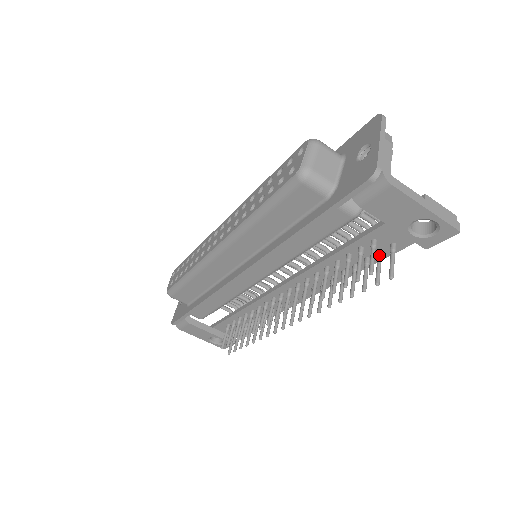
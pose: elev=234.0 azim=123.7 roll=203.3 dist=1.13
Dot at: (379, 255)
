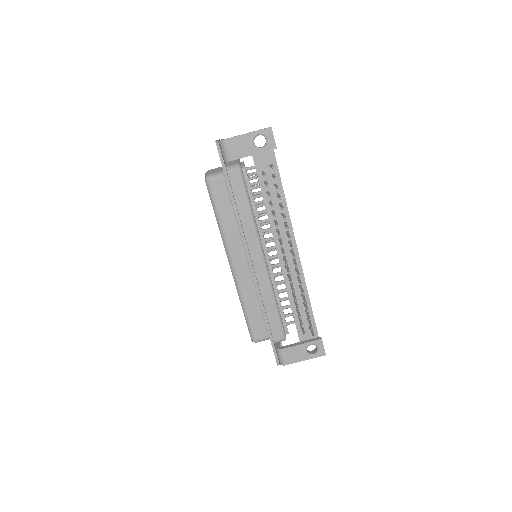
Dot at: (272, 175)
